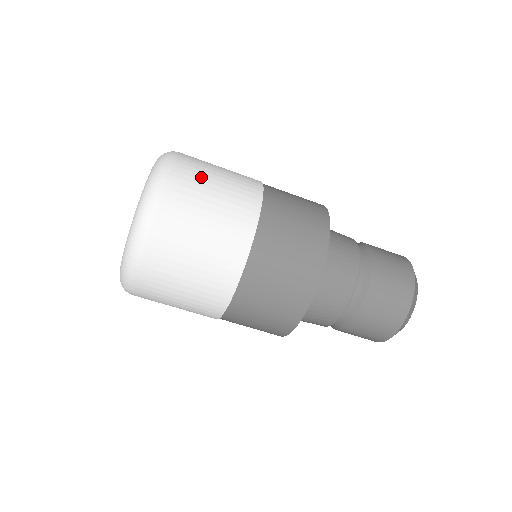
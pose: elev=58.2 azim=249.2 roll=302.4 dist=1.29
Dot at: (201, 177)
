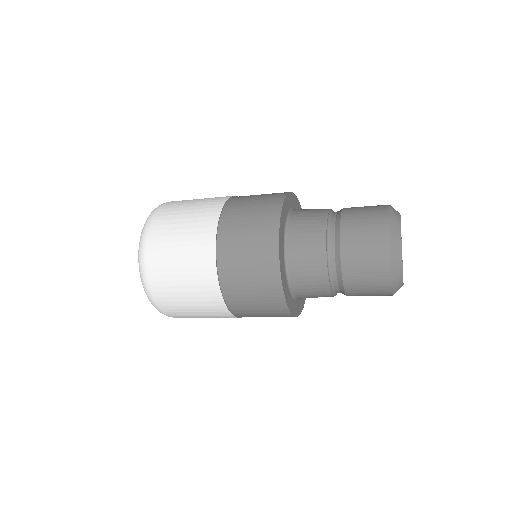
Dot at: (180, 308)
